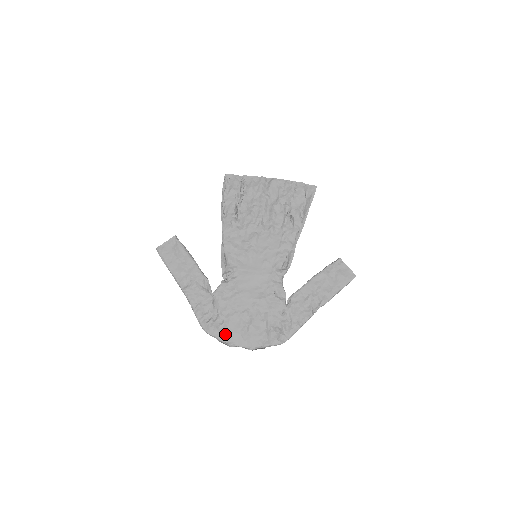
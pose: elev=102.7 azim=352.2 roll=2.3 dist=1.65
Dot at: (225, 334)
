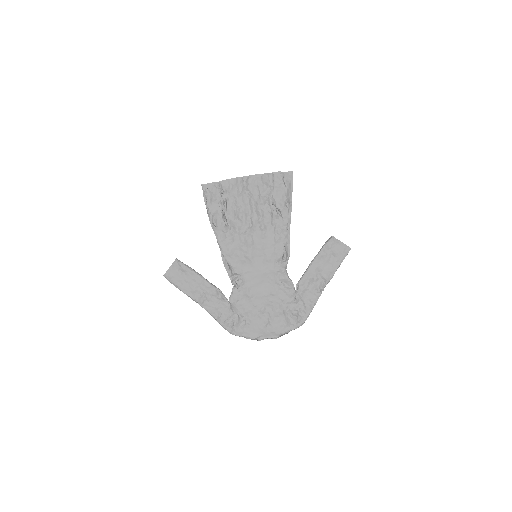
Dot at: (251, 332)
